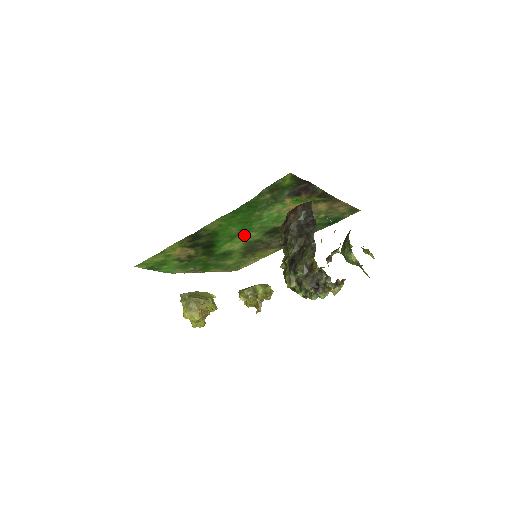
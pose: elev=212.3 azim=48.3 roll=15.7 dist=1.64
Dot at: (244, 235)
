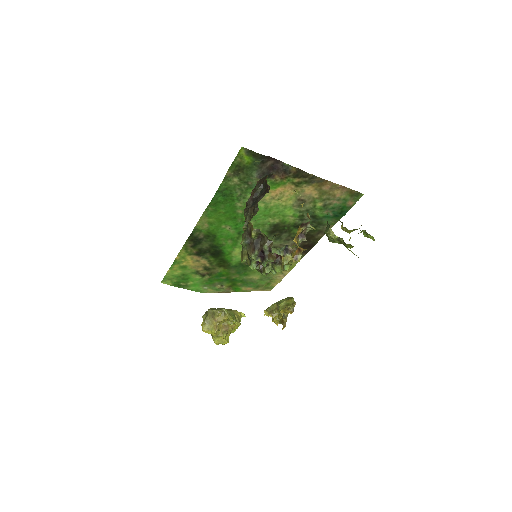
Dot at: occluded
